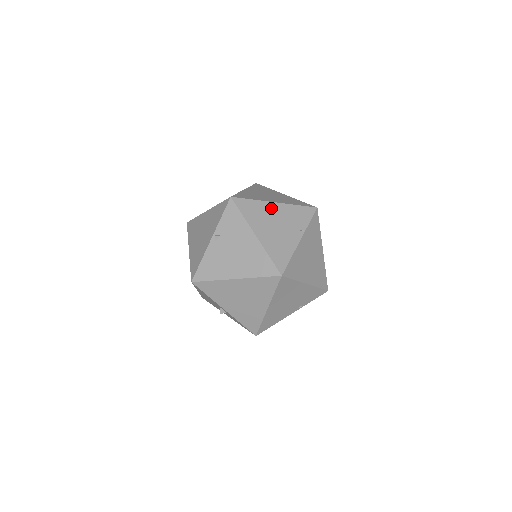
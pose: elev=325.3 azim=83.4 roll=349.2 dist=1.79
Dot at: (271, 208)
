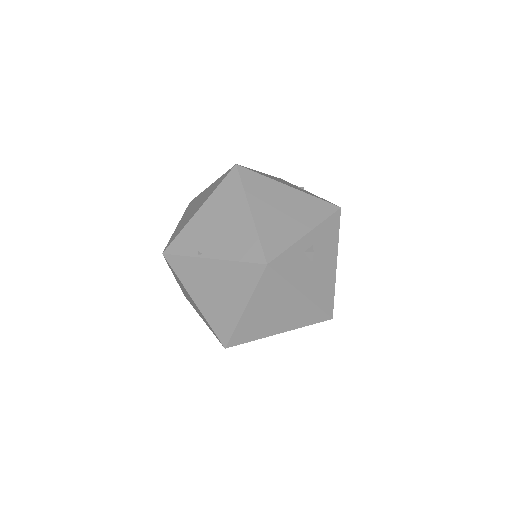
Dot at: occluded
